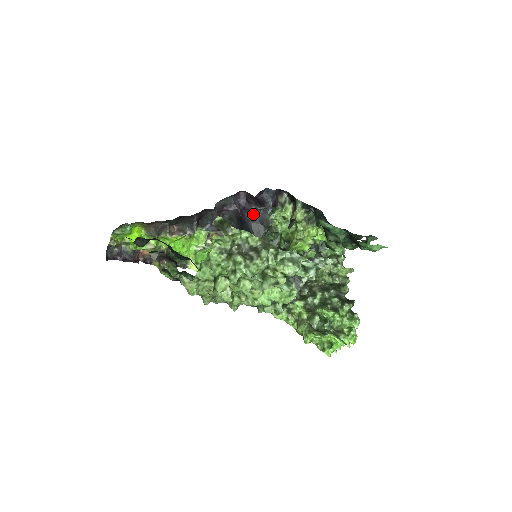
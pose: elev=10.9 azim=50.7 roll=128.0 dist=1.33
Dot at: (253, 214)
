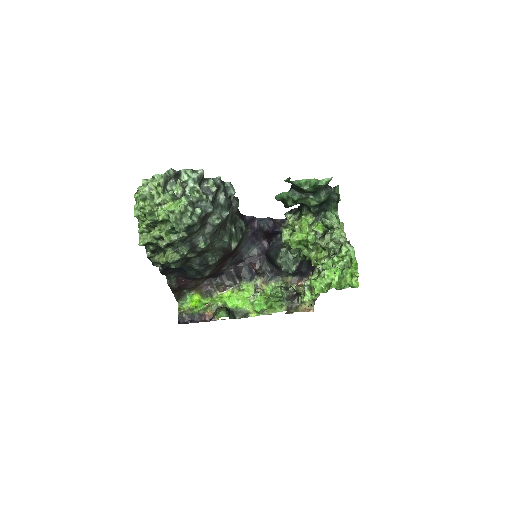
Dot at: (271, 247)
